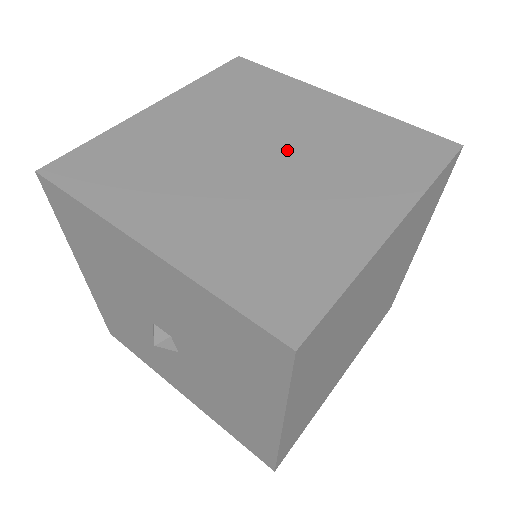
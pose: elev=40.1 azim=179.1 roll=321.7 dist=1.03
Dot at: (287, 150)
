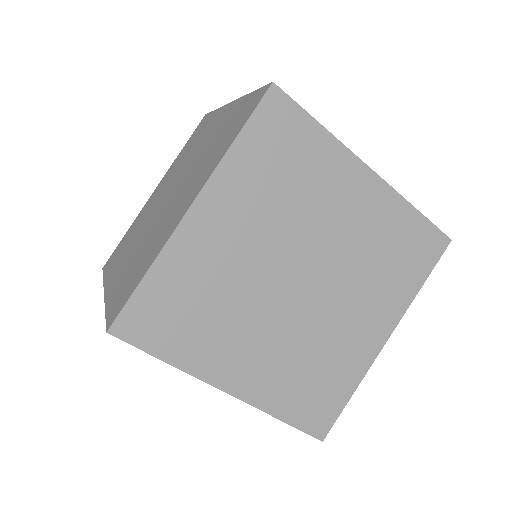
Dot at: (182, 179)
